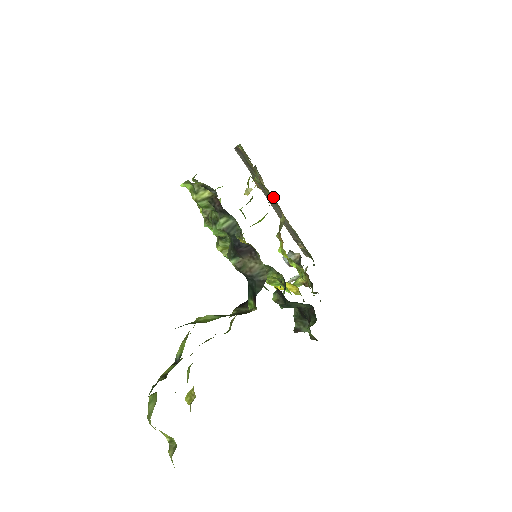
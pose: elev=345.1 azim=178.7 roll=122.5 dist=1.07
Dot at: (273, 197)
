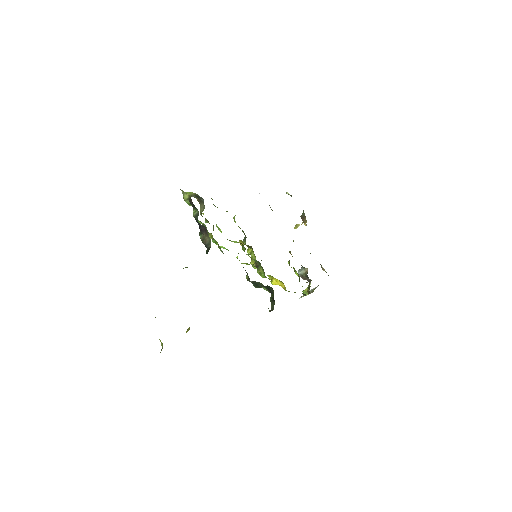
Dot at: occluded
